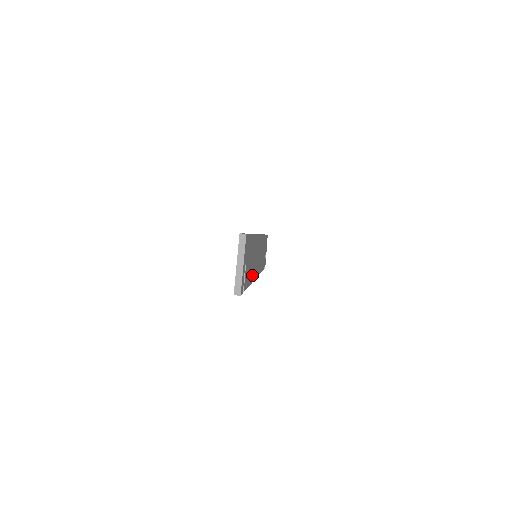
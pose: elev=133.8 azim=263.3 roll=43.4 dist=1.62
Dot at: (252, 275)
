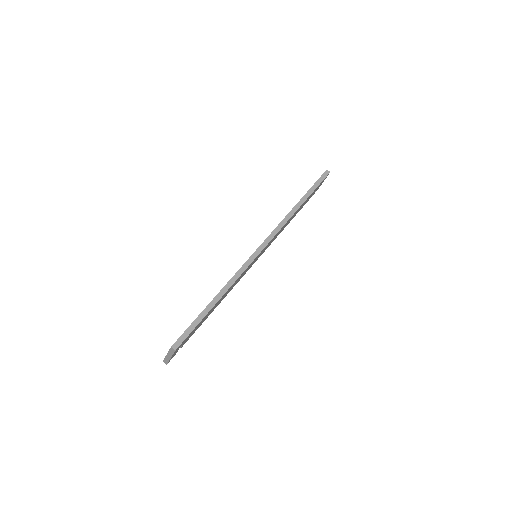
Dot at: (224, 297)
